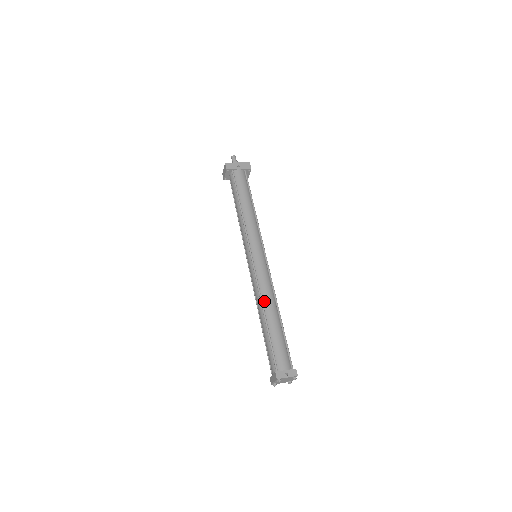
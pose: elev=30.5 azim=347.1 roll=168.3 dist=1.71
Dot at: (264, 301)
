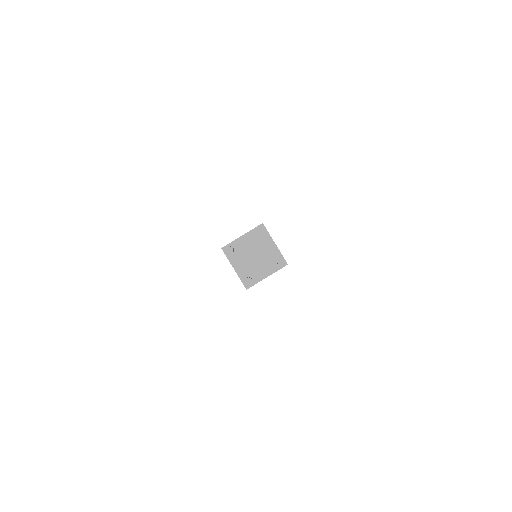
Dot at: occluded
